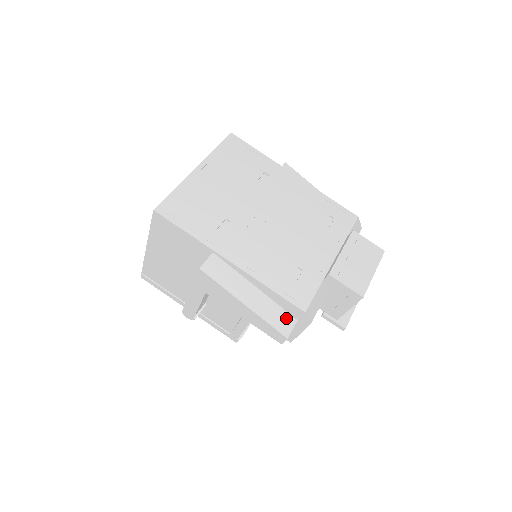
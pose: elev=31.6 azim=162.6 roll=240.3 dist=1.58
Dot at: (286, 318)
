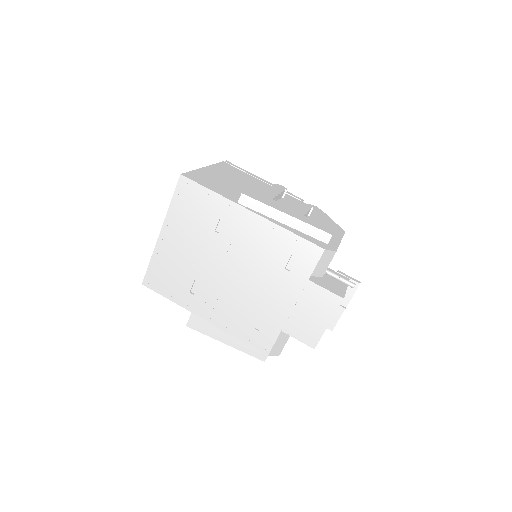
Dot at: occluded
